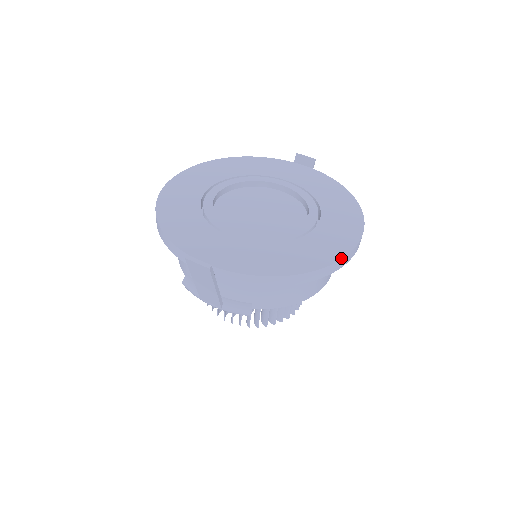
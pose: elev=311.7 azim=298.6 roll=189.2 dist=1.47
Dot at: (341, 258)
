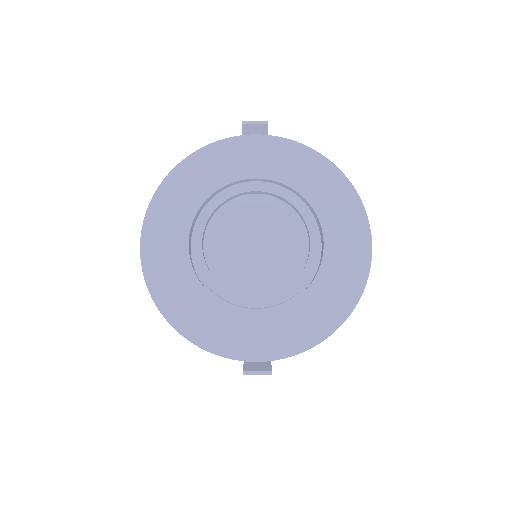
Dot at: (367, 278)
